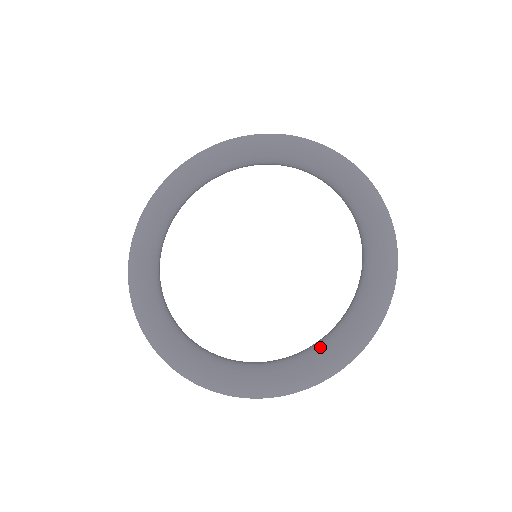
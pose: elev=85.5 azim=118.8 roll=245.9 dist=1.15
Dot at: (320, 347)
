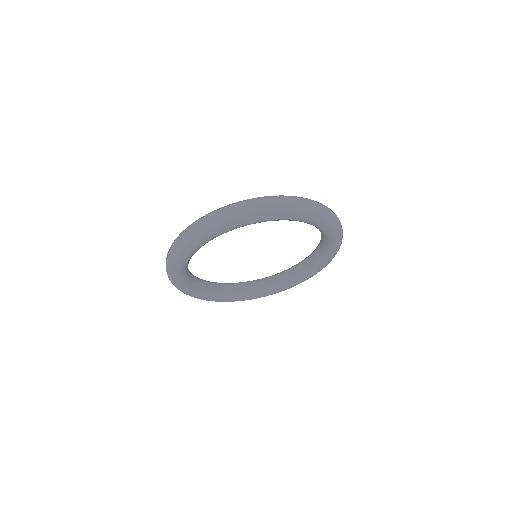
Dot at: (328, 248)
